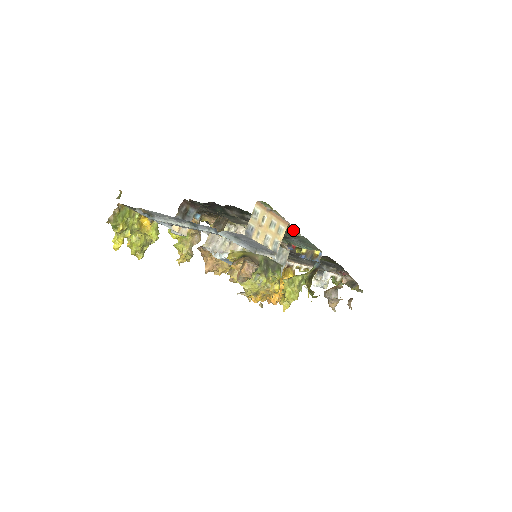
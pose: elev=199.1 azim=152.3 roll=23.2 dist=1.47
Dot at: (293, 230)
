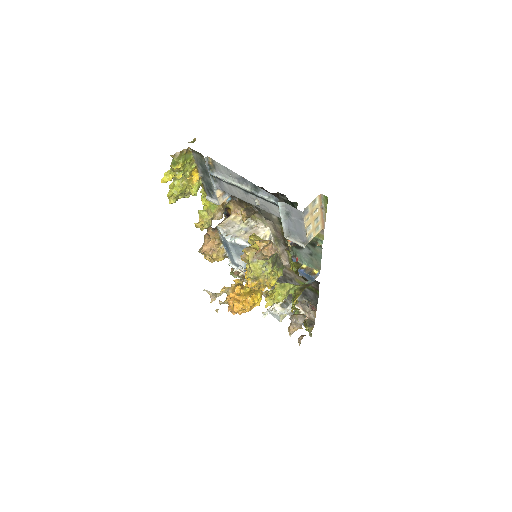
Dot at: (319, 238)
